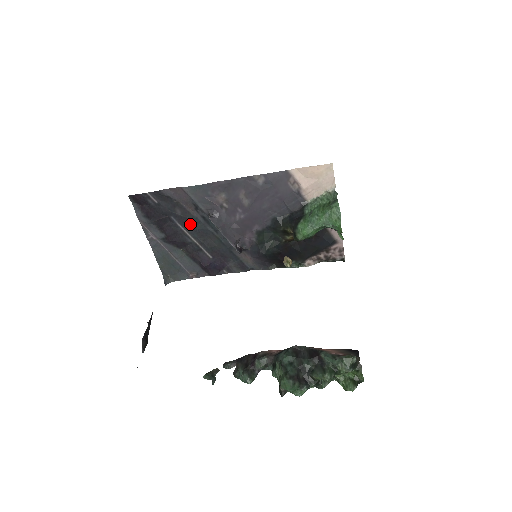
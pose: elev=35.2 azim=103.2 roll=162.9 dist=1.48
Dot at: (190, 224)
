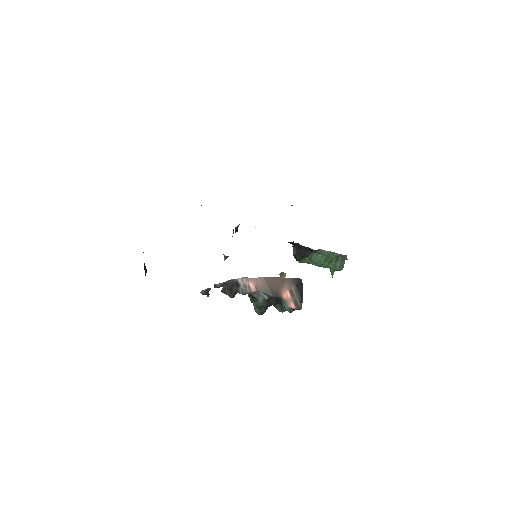
Dot at: occluded
